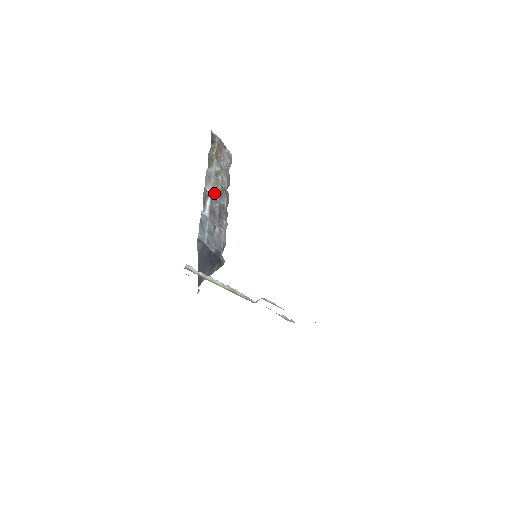
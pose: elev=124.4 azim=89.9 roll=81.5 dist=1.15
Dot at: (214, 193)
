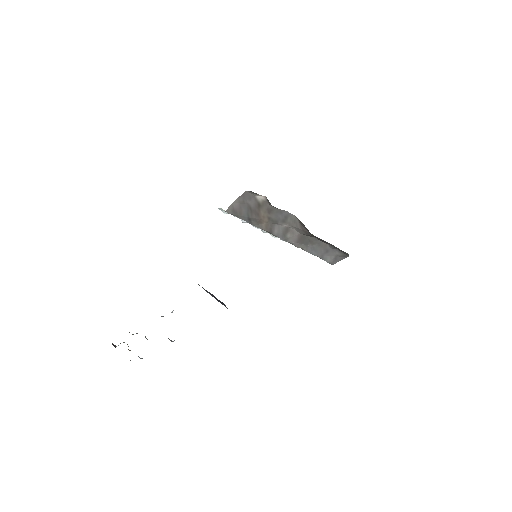
Dot at: occluded
